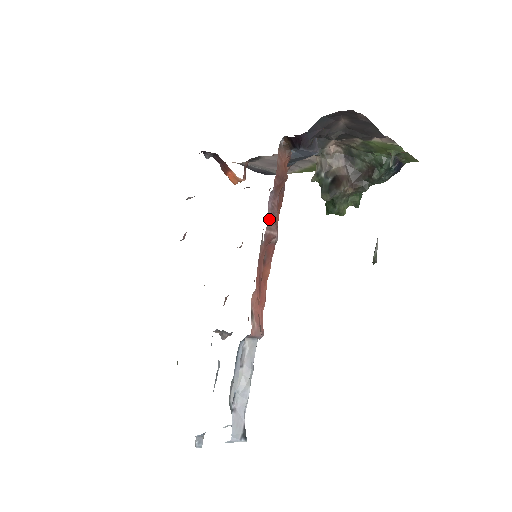
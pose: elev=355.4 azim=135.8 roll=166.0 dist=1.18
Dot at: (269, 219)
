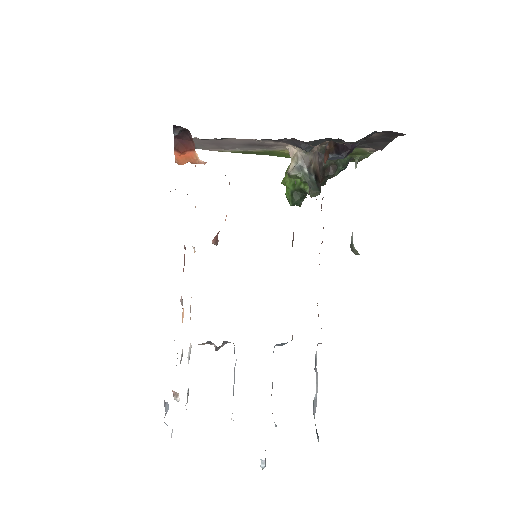
Dot at: occluded
